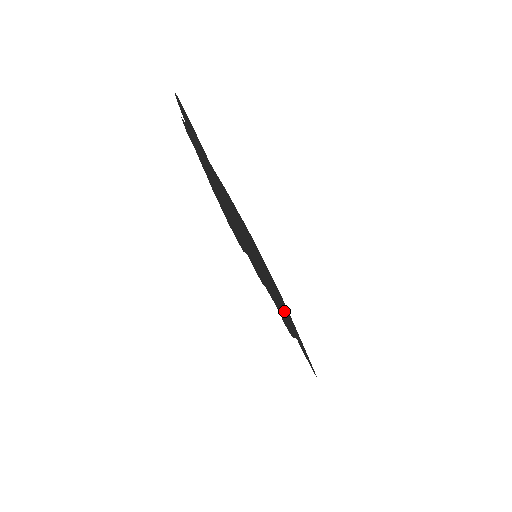
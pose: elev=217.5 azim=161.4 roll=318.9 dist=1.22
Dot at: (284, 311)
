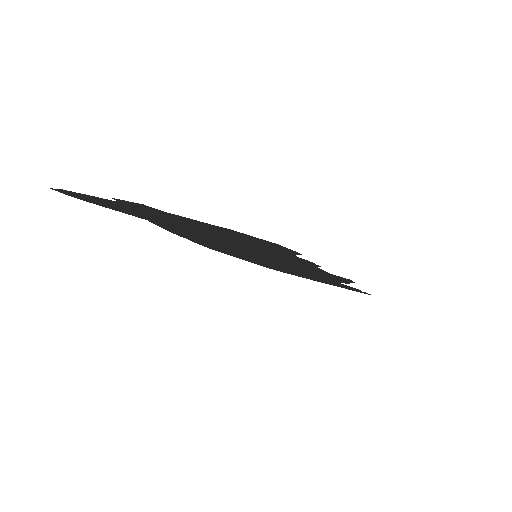
Dot at: occluded
